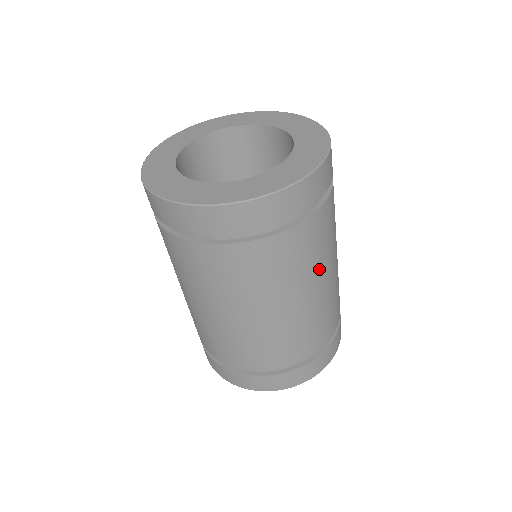
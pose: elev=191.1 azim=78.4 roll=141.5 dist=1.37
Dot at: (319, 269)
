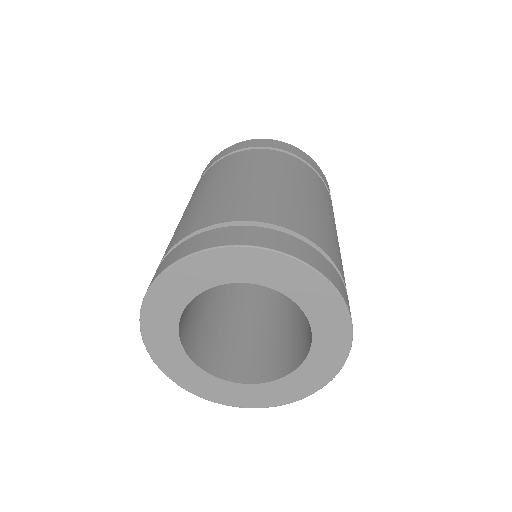
Dot at: occluded
